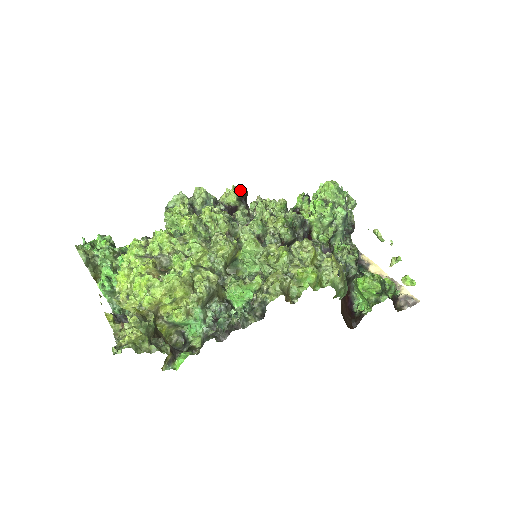
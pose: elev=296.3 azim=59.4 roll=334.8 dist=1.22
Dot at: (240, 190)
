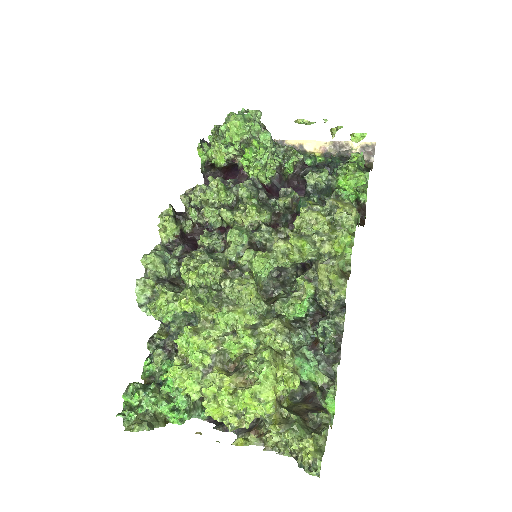
Dot at: (168, 213)
